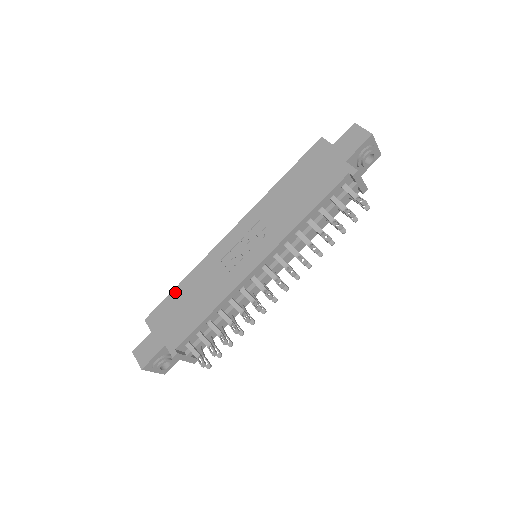
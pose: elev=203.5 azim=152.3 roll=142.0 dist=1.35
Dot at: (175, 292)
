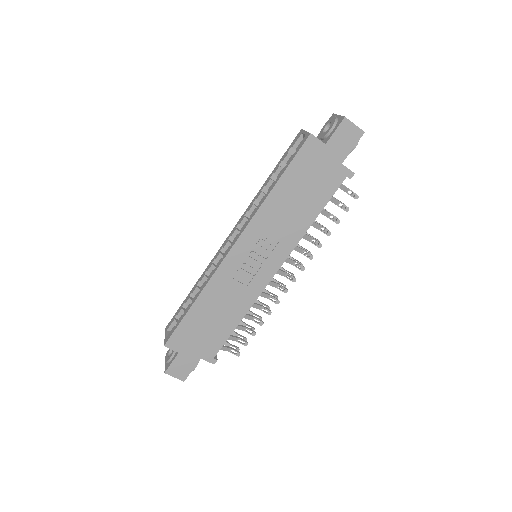
Dot at: (190, 315)
